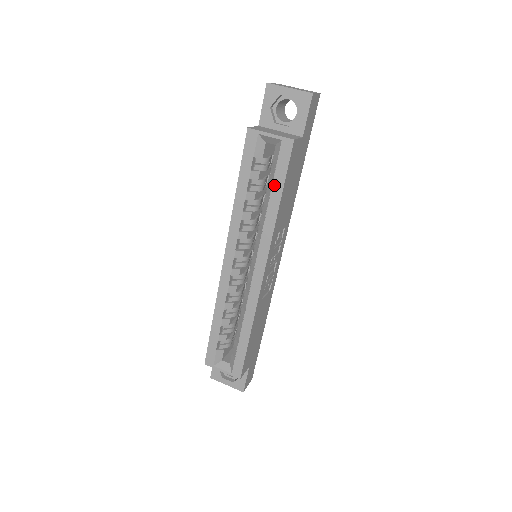
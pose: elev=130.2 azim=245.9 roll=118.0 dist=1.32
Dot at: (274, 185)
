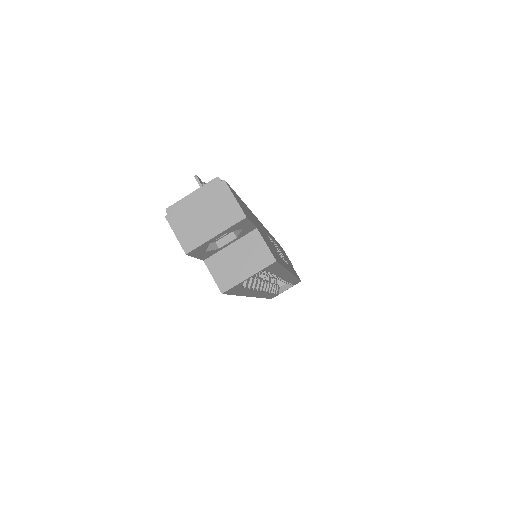
Dot at: (273, 273)
